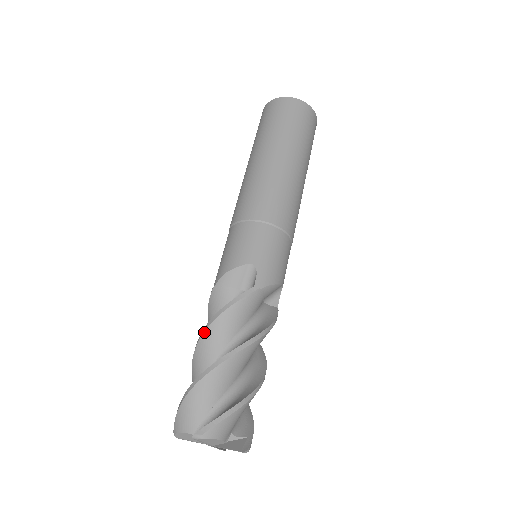
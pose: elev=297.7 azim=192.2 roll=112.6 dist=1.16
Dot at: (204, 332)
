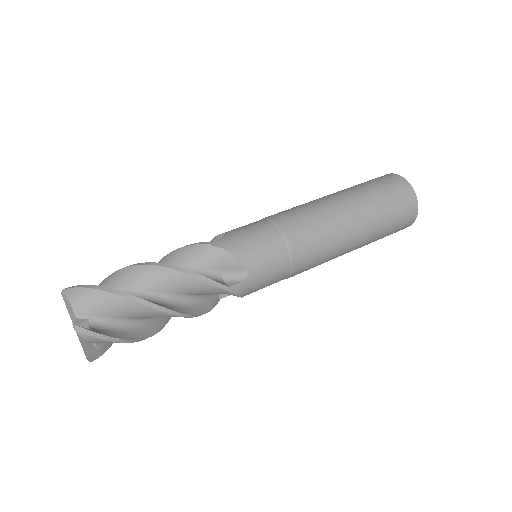
Dot at: occluded
